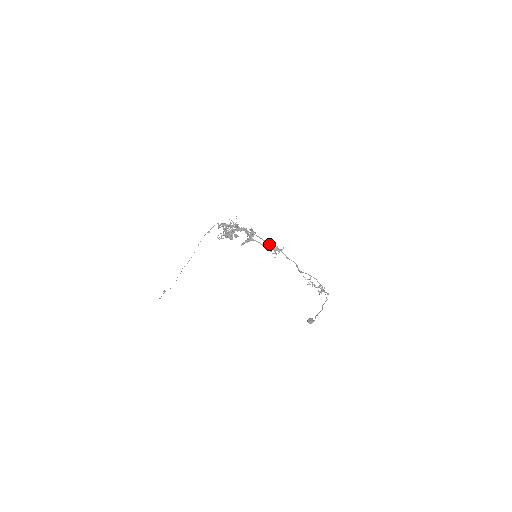
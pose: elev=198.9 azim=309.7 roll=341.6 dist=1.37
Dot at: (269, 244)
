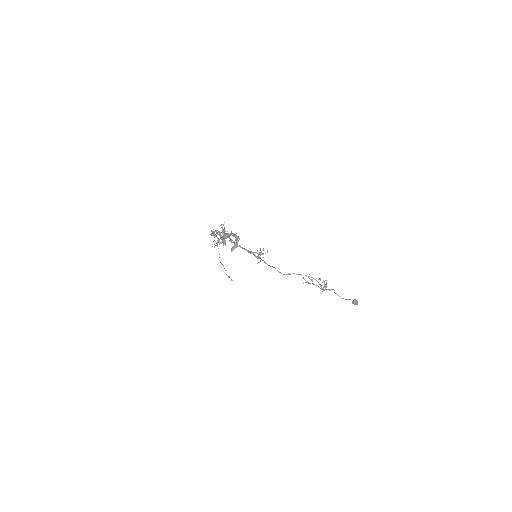
Dot at: occluded
